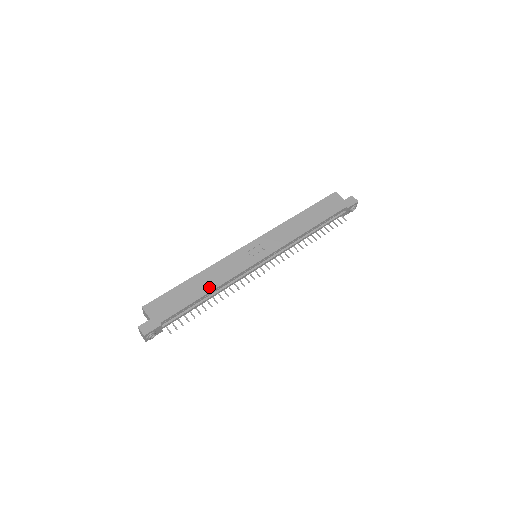
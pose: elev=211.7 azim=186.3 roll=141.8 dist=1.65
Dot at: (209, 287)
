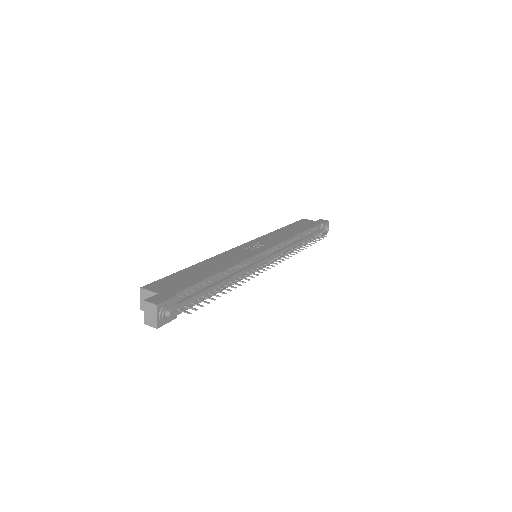
Dot at: (220, 268)
